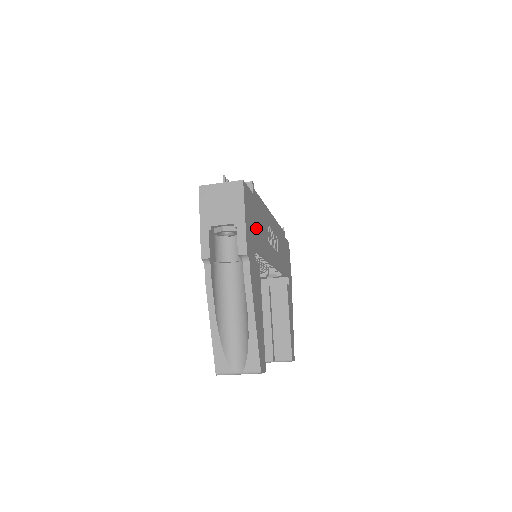
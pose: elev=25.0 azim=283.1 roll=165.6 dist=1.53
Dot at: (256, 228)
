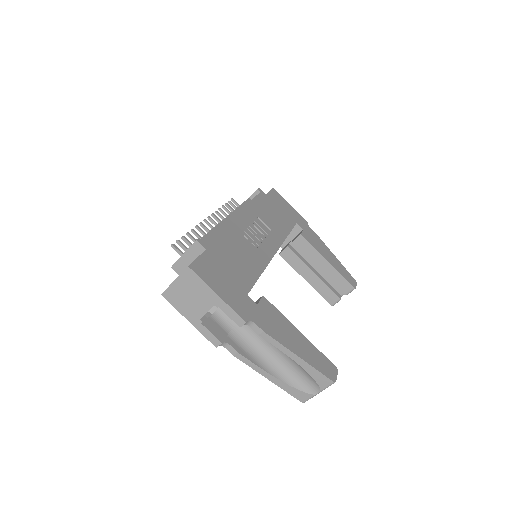
Dot at: (234, 272)
